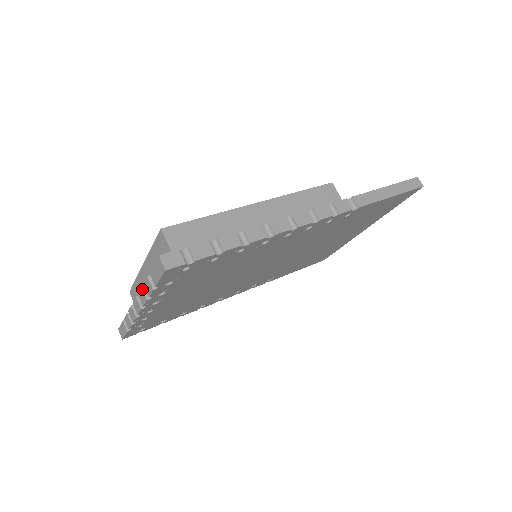
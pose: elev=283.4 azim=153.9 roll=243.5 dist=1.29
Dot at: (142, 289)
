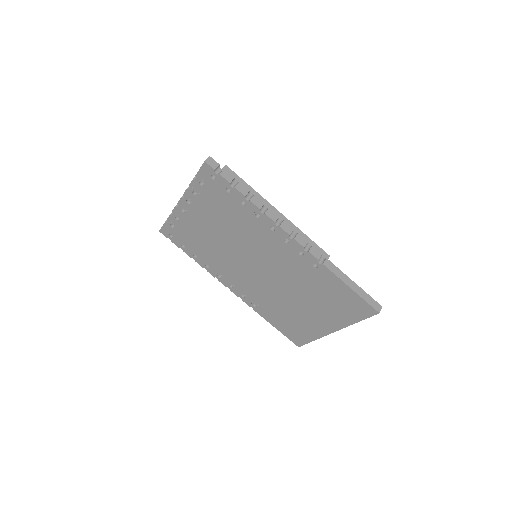
Dot at: occluded
